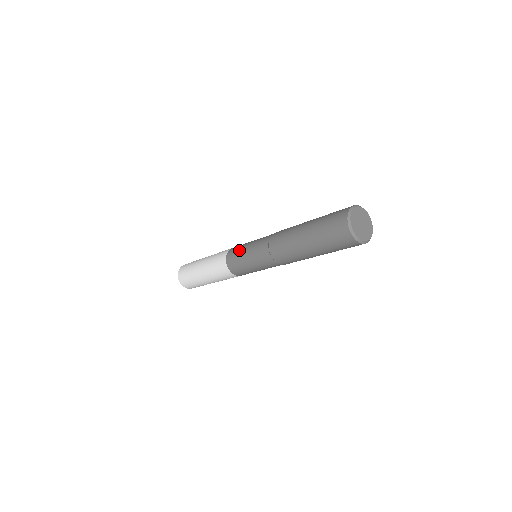
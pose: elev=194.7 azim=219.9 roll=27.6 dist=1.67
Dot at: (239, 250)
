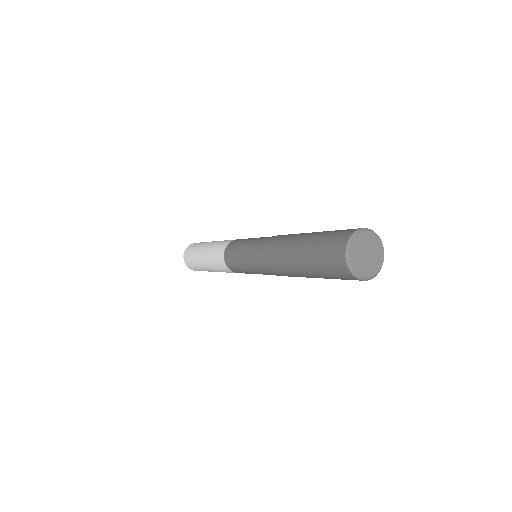
Dot at: (239, 244)
